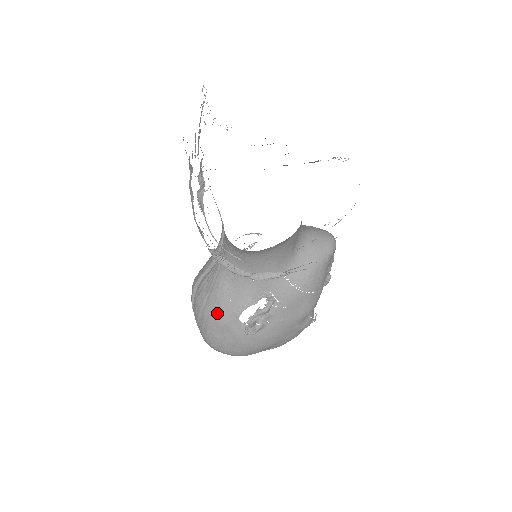
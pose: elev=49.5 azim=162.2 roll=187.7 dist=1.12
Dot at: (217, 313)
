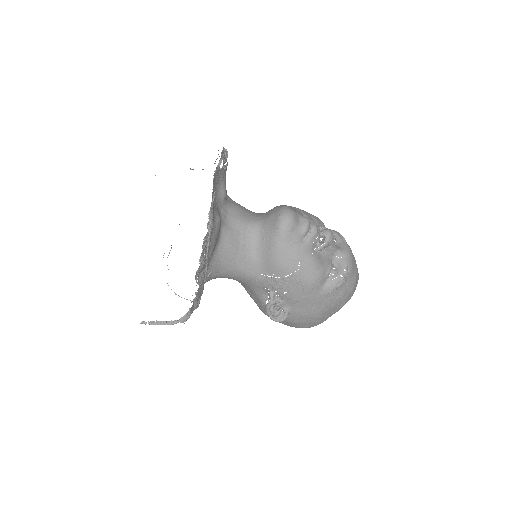
Dot at: (261, 310)
